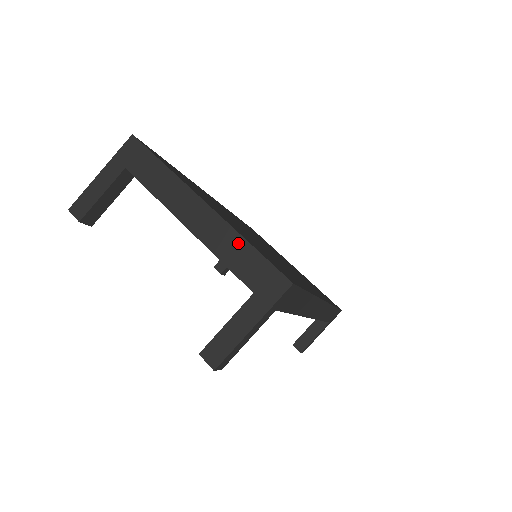
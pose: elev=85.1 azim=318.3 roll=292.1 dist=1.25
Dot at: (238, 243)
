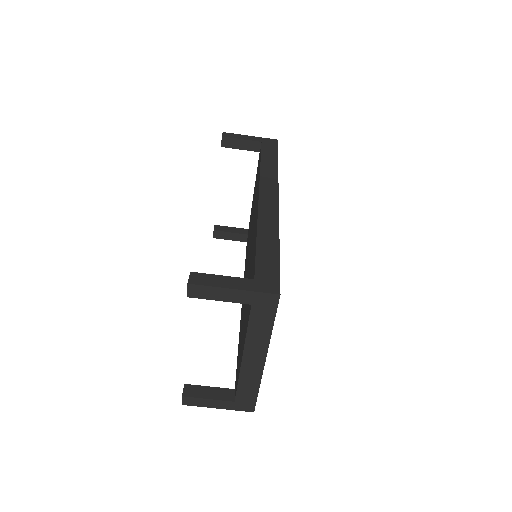
Dot at: (255, 385)
